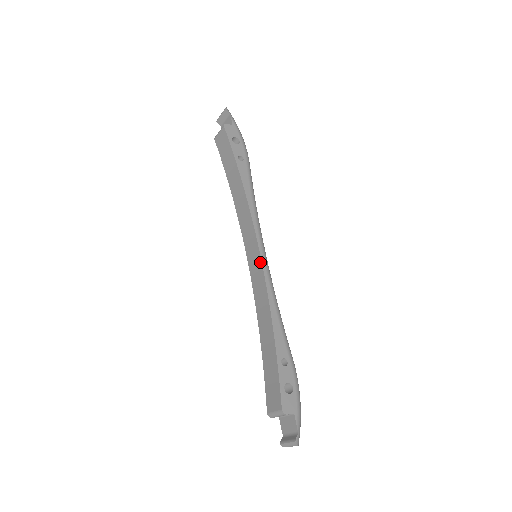
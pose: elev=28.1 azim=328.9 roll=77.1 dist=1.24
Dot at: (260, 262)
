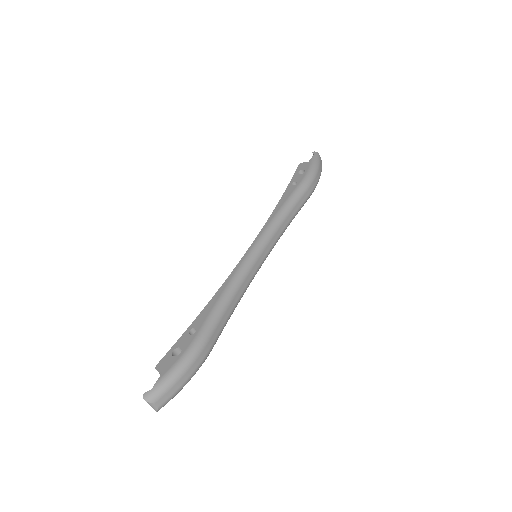
Dot at: (245, 256)
